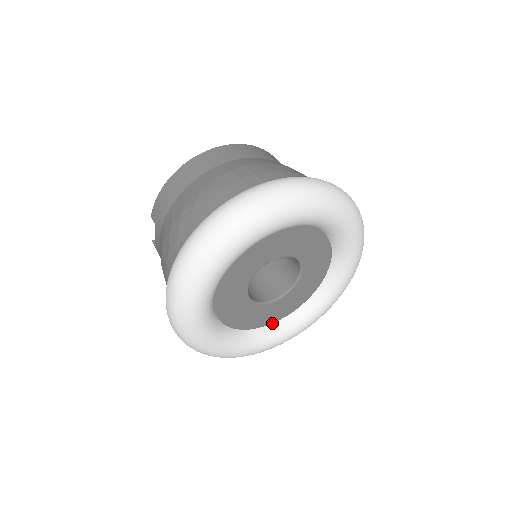
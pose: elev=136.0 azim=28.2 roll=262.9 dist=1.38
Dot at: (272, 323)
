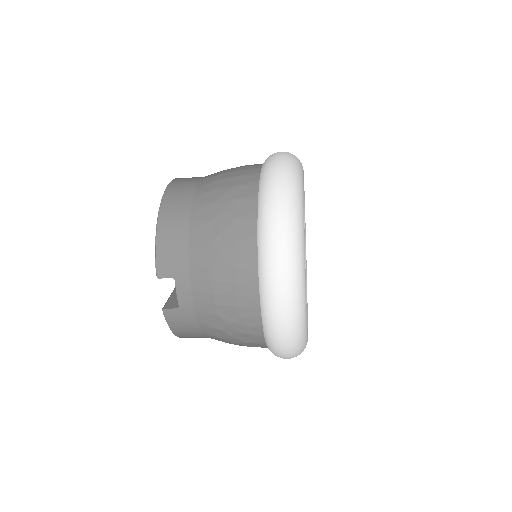
Dot at: occluded
